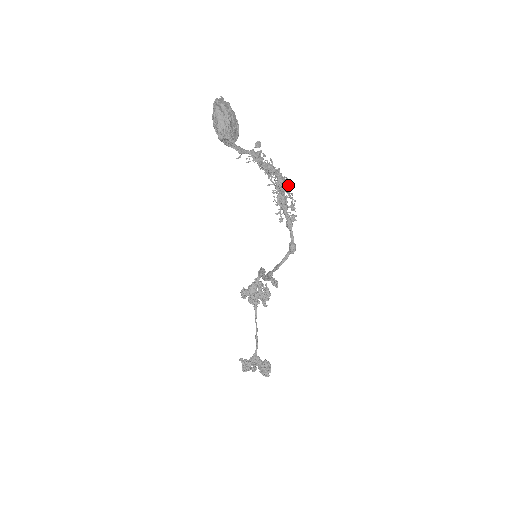
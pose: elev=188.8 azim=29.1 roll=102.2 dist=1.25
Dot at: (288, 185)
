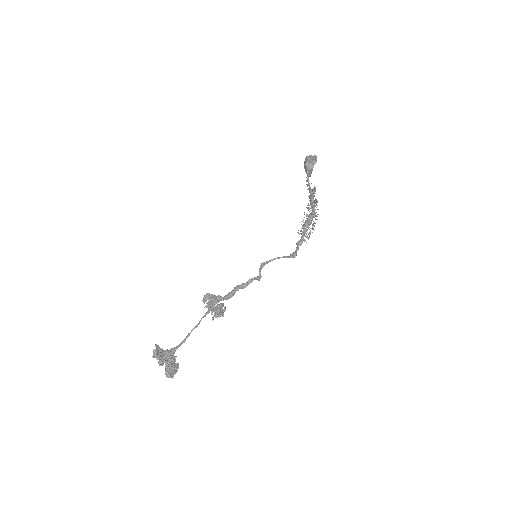
Dot at: (317, 219)
